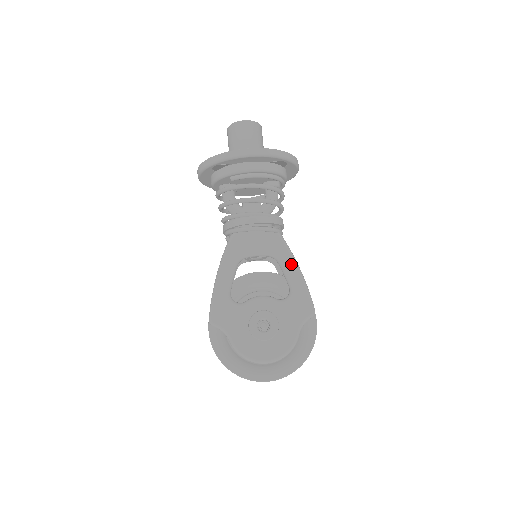
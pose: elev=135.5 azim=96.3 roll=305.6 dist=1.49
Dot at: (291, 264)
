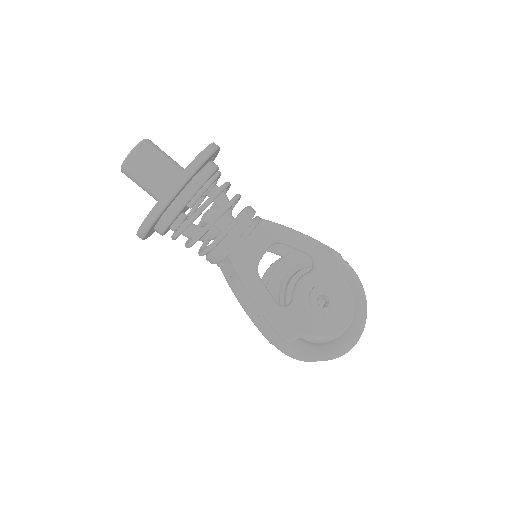
Dot at: (293, 235)
